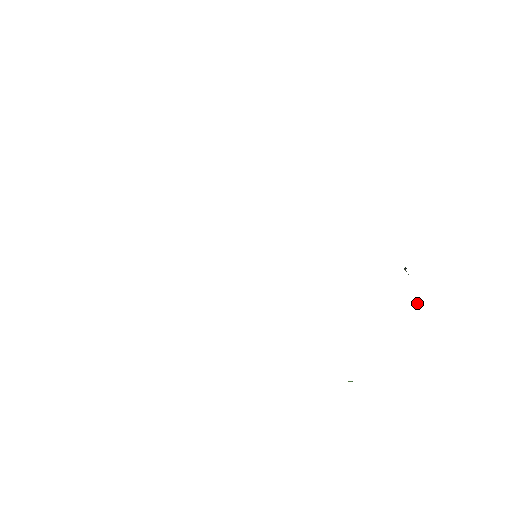
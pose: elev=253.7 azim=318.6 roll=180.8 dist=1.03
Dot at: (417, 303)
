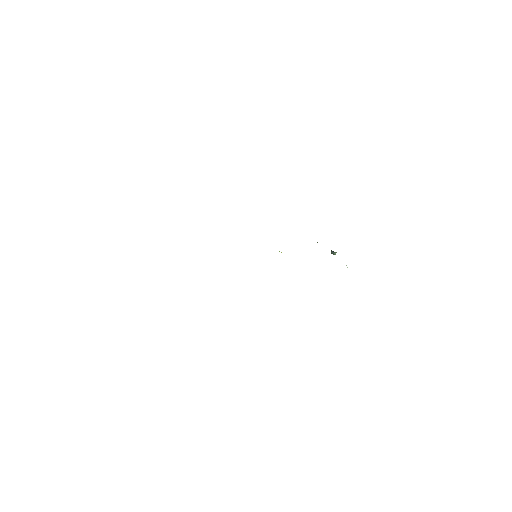
Dot at: occluded
